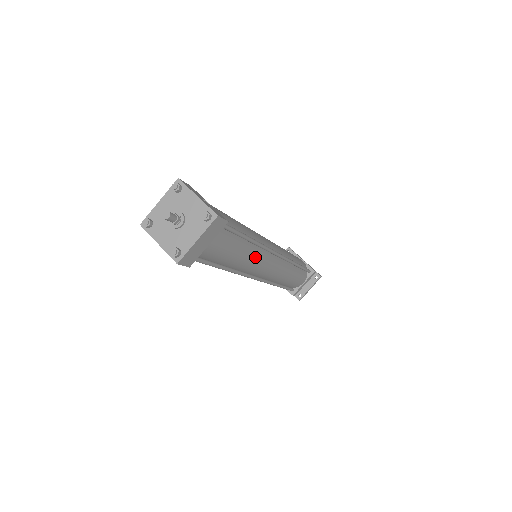
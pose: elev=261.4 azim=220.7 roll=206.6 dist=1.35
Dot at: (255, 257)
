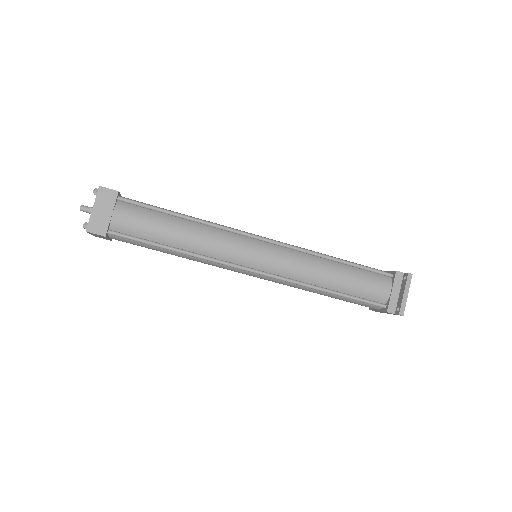
Dot at: (210, 236)
